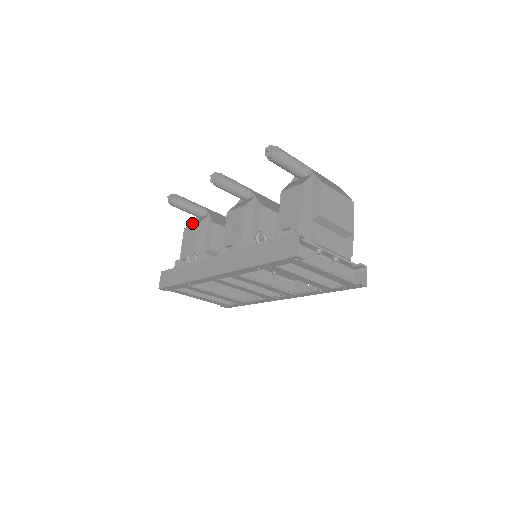
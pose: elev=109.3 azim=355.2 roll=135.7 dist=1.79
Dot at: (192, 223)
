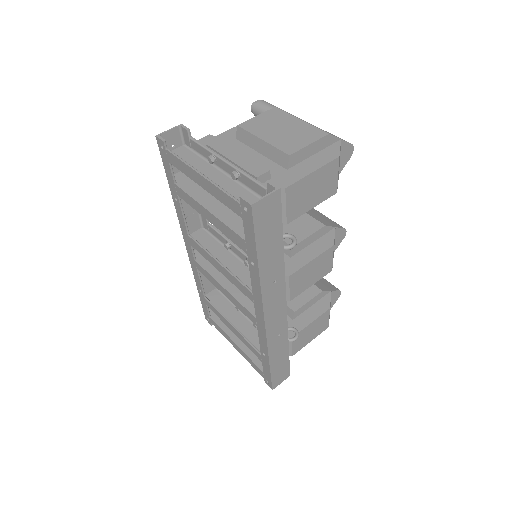
Dot at: occluded
